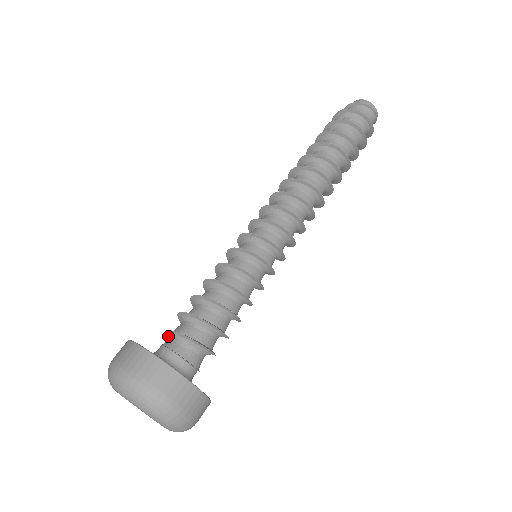
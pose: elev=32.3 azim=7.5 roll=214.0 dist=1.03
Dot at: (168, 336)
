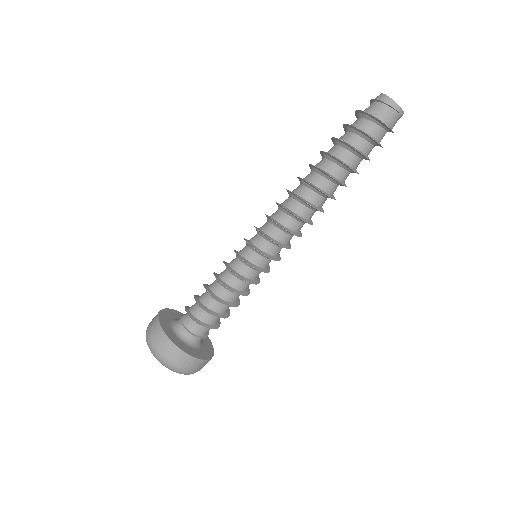
Dot at: occluded
